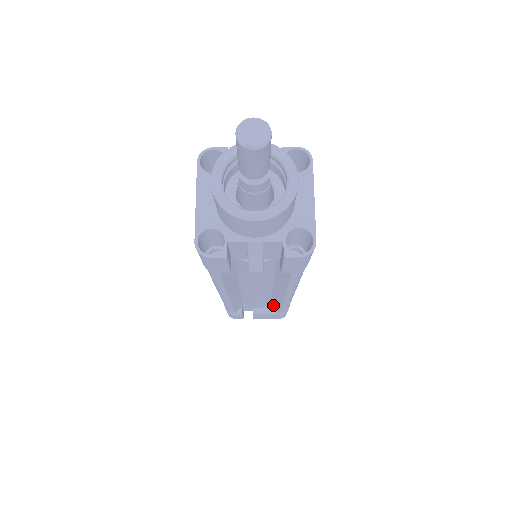
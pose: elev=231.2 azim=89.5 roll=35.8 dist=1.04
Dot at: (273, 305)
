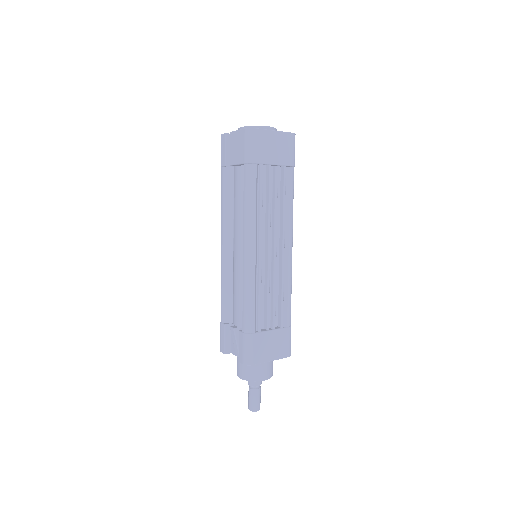
Dot at: occluded
